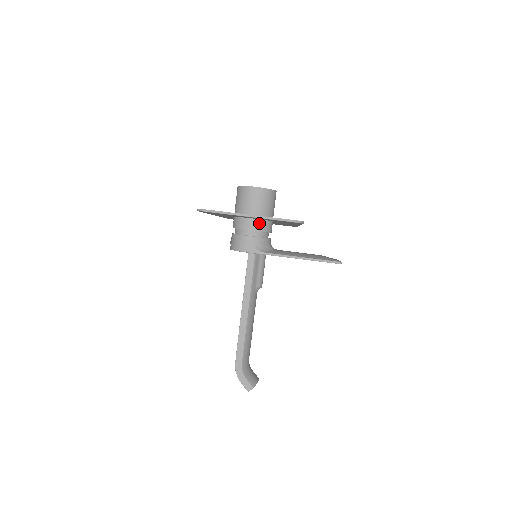
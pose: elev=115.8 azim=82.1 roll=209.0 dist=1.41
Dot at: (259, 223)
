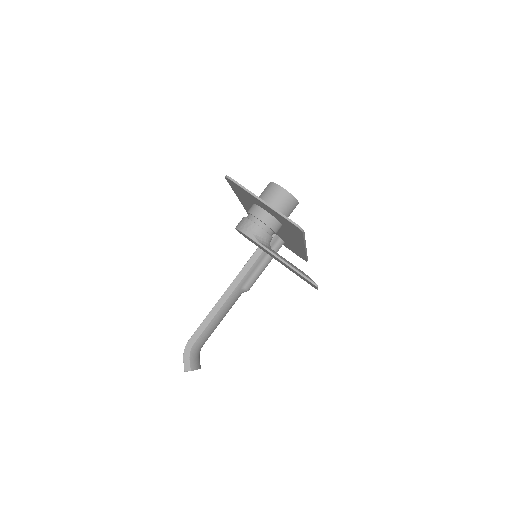
Dot at: (269, 217)
